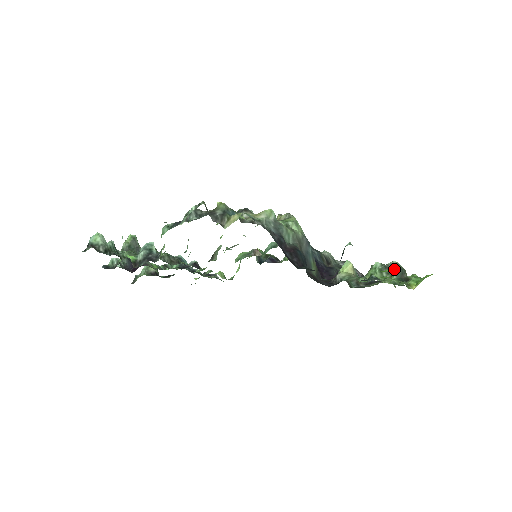
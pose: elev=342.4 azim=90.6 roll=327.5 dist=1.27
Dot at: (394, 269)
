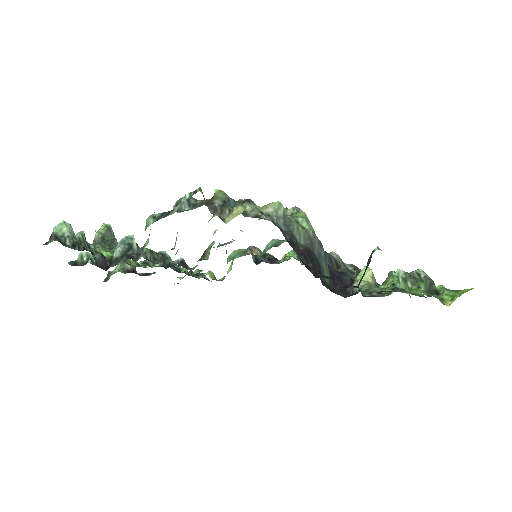
Dot at: (421, 279)
